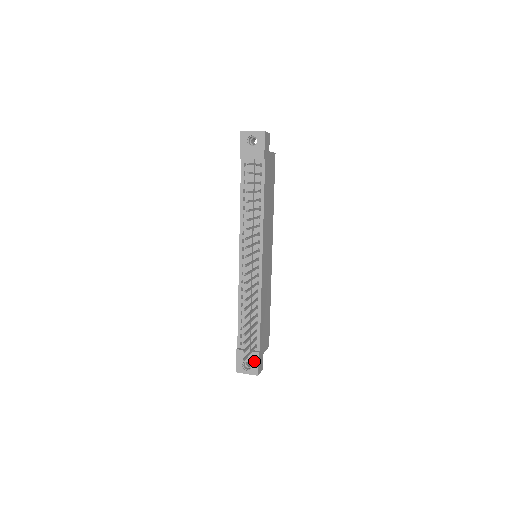
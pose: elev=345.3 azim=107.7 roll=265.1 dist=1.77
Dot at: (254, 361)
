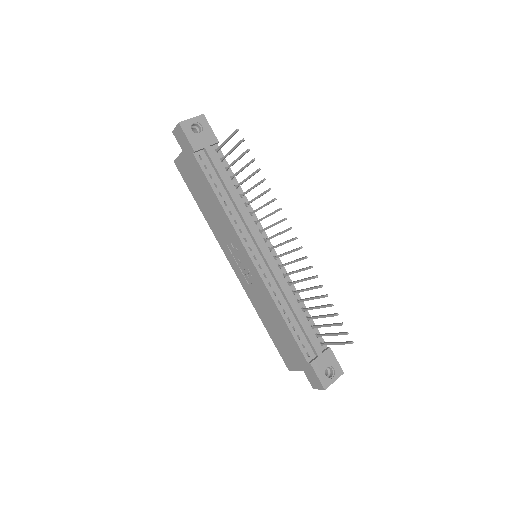
Dot at: (332, 360)
